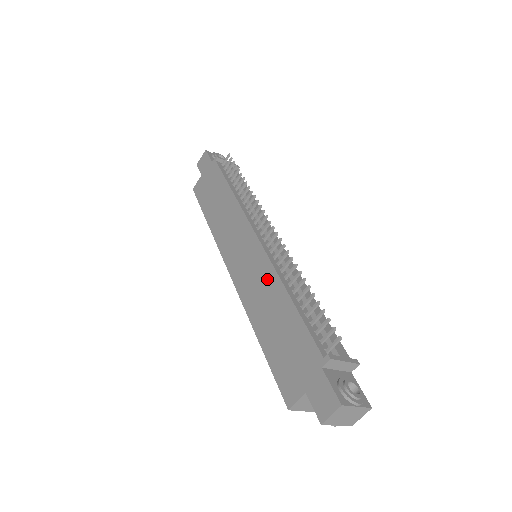
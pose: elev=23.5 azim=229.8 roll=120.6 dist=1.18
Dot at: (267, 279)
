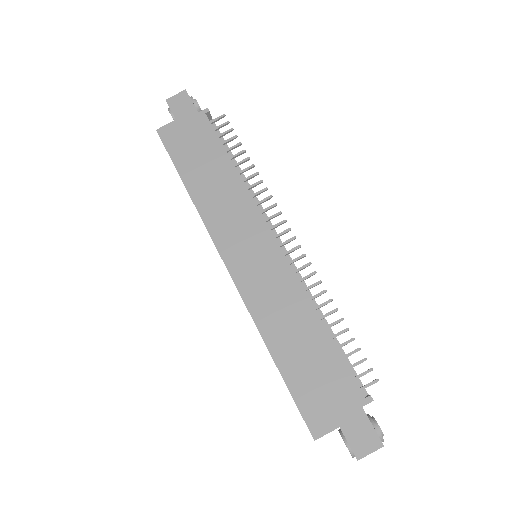
Dot at: (291, 296)
